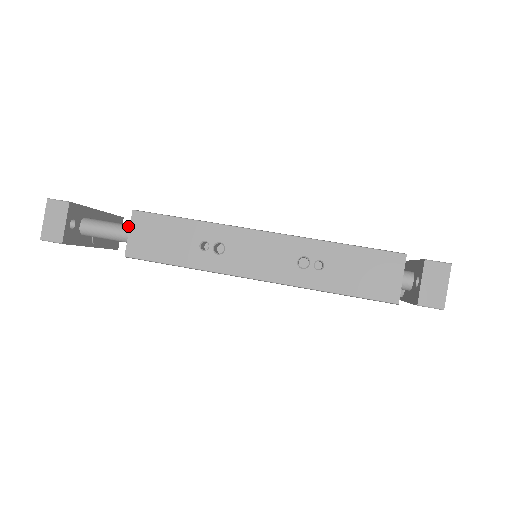
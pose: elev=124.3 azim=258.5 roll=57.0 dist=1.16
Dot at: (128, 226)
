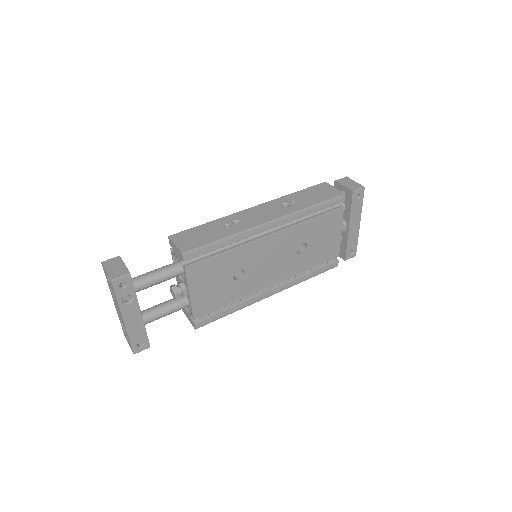
Dot at: (165, 266)
